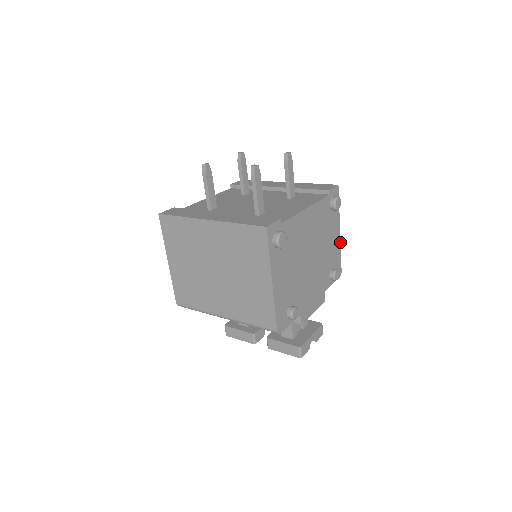
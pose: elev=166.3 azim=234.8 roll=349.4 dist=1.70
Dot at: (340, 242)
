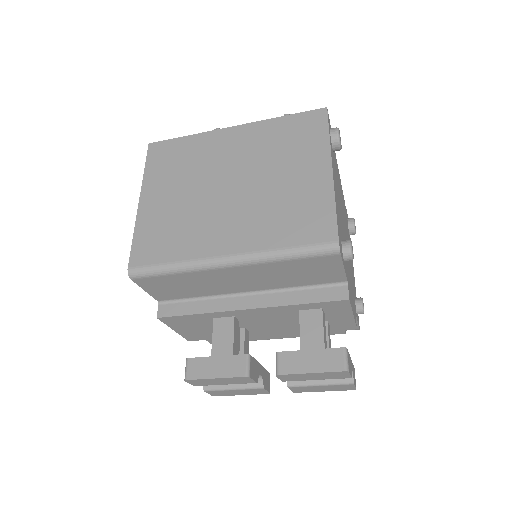
Dot at: occluded
